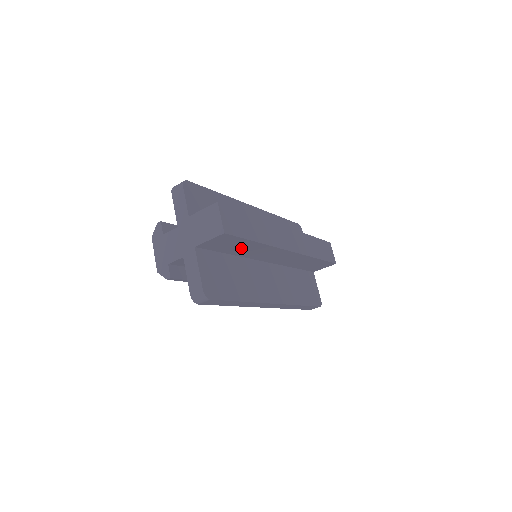
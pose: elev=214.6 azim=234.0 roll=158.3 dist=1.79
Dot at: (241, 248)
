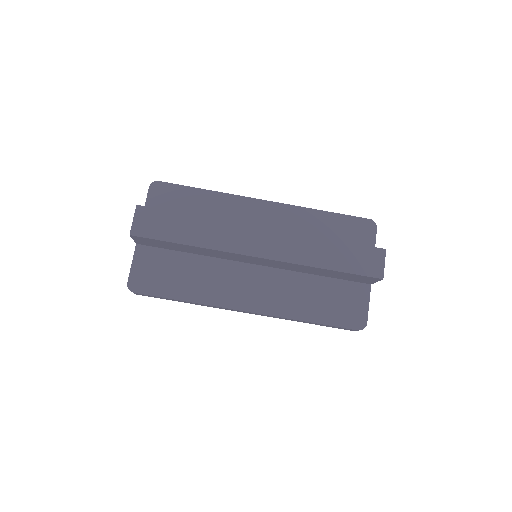
Dot at: (185, 248)
